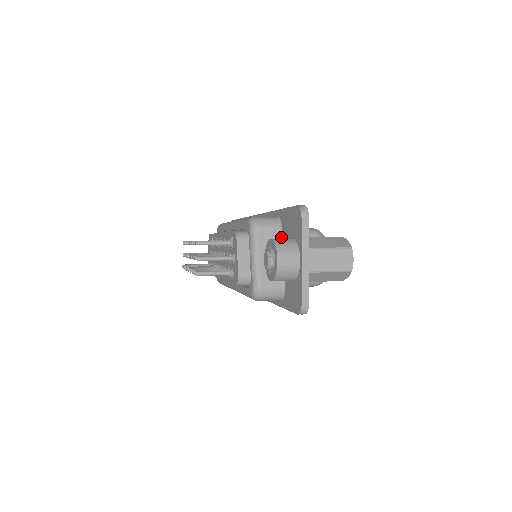
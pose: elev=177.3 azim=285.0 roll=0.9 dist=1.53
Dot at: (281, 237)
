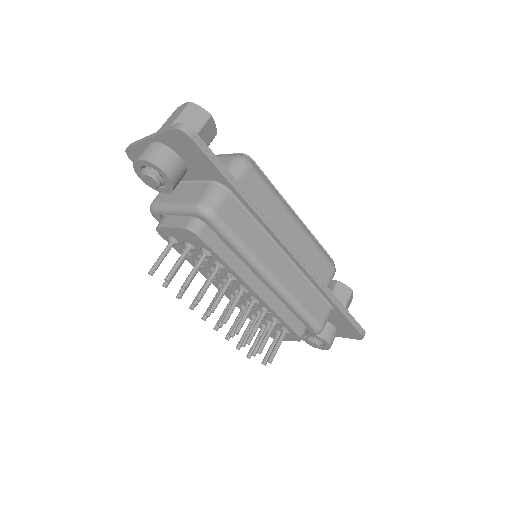
Dot at: occluded
